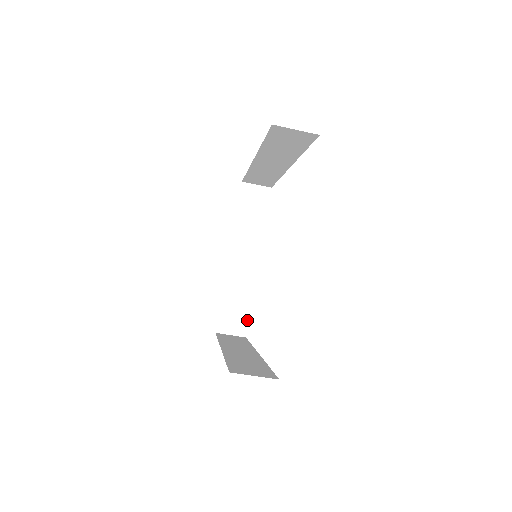
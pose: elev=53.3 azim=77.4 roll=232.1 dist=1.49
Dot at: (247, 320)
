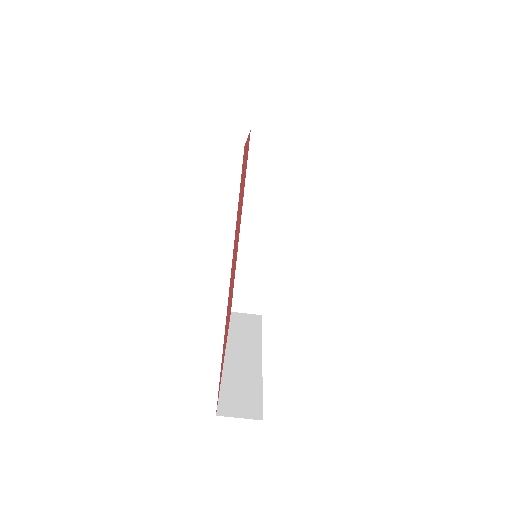
Dot at: (260, 403)
